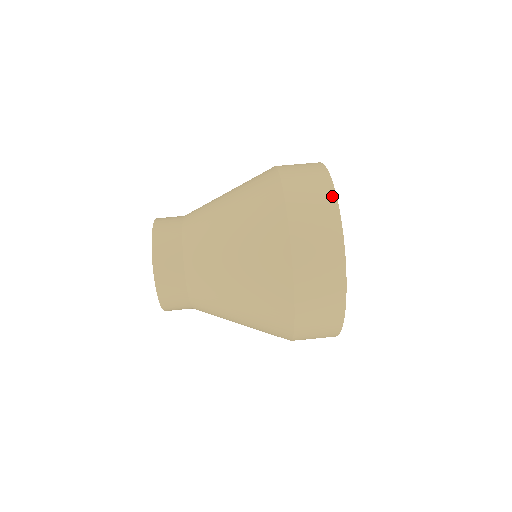
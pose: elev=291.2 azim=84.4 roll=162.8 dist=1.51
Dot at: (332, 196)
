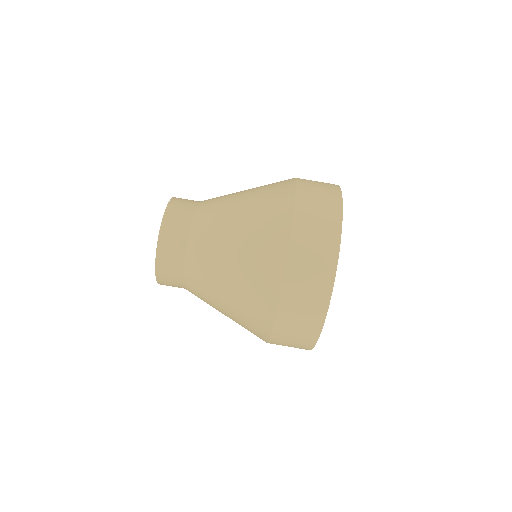
Dot at: (339, 211)
